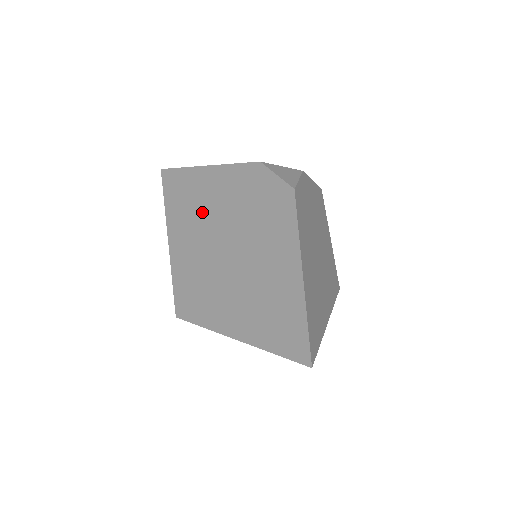
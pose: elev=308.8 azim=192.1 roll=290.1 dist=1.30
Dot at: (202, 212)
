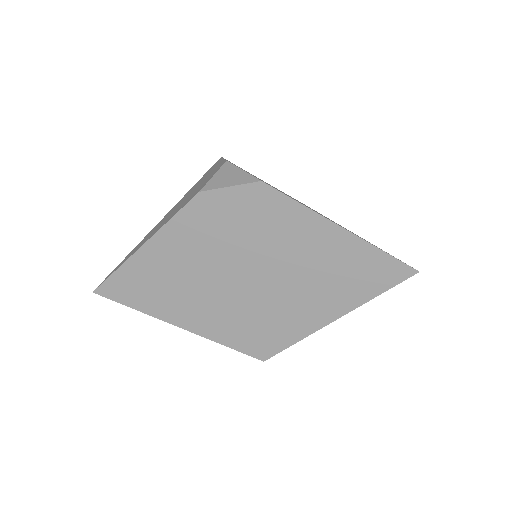
Dot at: (189, 279)
